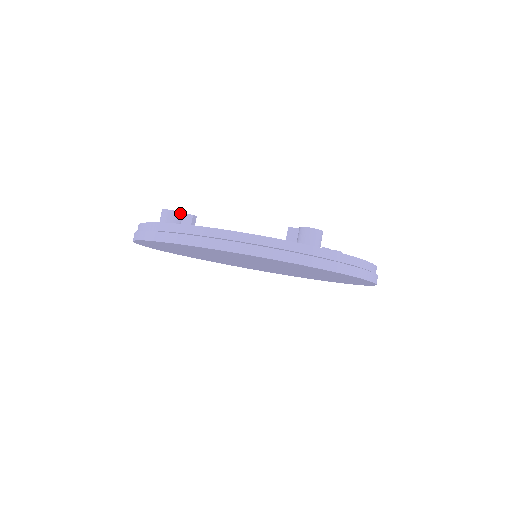
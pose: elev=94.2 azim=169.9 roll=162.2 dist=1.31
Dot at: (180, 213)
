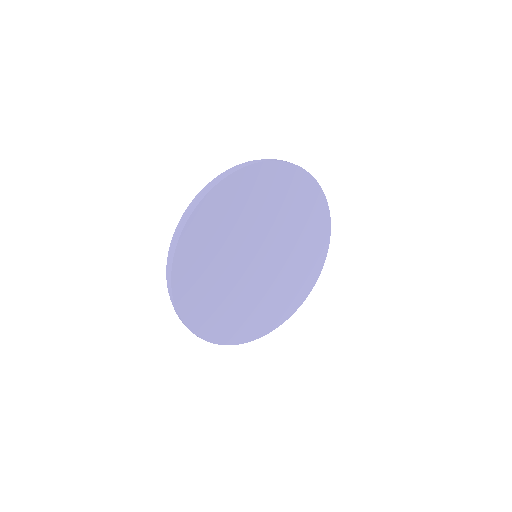
Dot at: occluded
